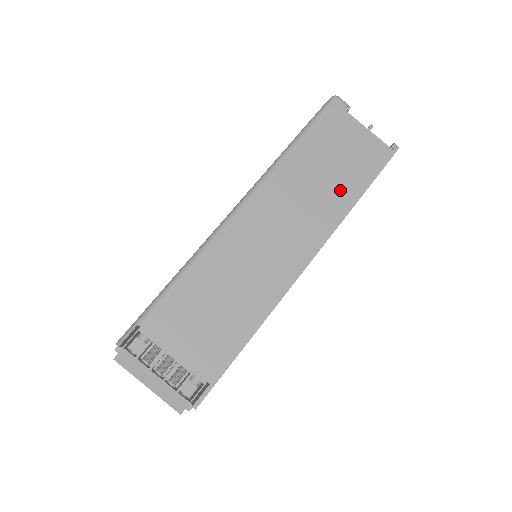
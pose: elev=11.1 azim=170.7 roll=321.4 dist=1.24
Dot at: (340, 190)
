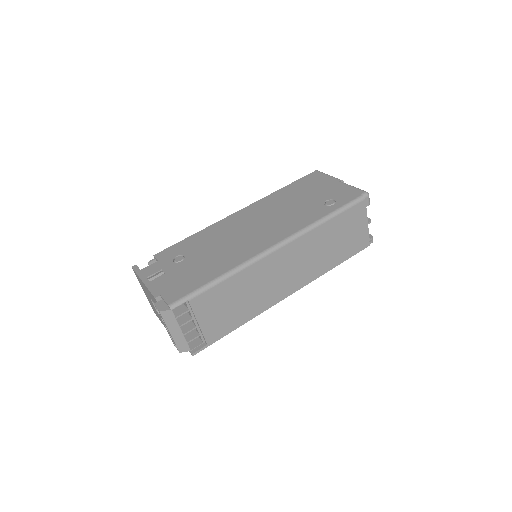
Dot at: (333, 257)
